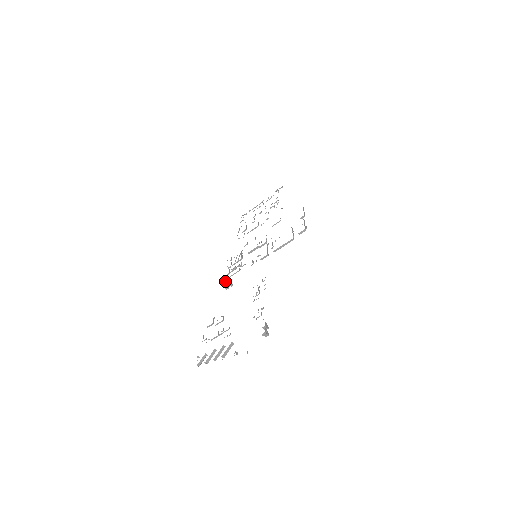
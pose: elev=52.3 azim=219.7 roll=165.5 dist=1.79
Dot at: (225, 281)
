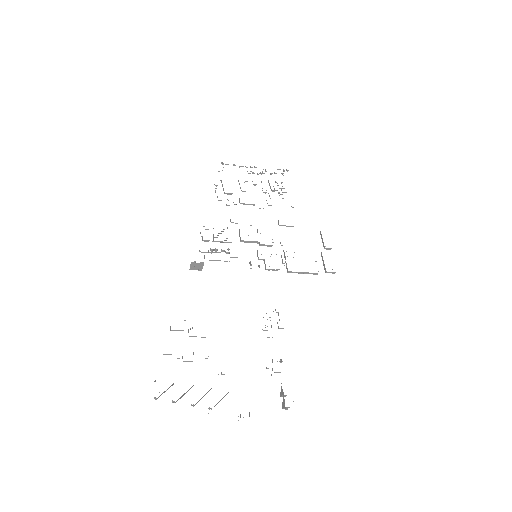
Dot at: (201, 262)
